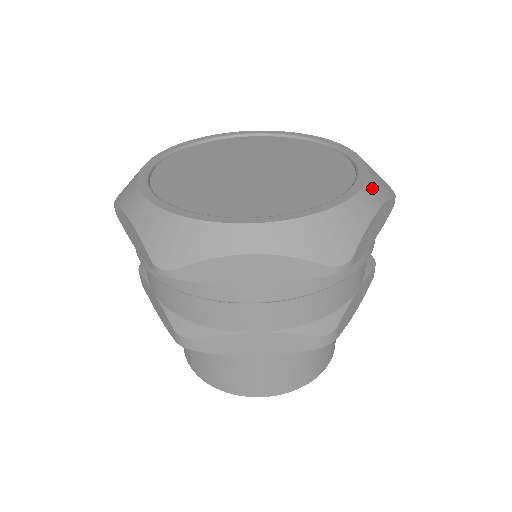
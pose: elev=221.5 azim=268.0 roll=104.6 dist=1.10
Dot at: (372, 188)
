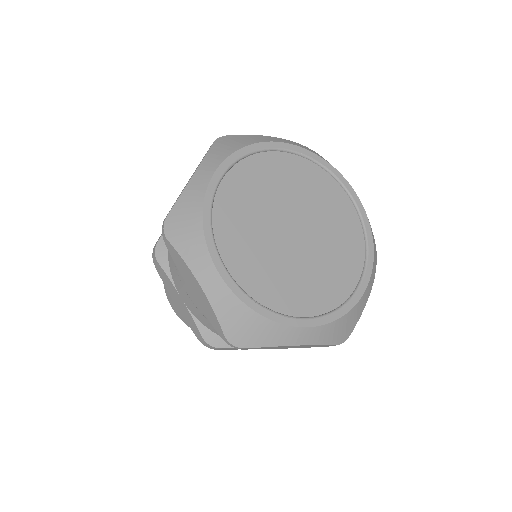
Dot at: (373, 271)
